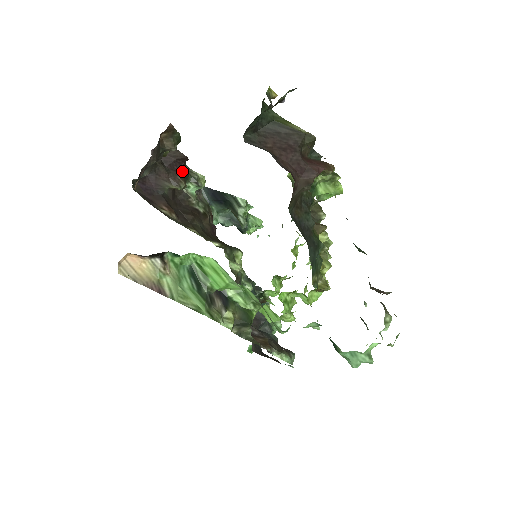
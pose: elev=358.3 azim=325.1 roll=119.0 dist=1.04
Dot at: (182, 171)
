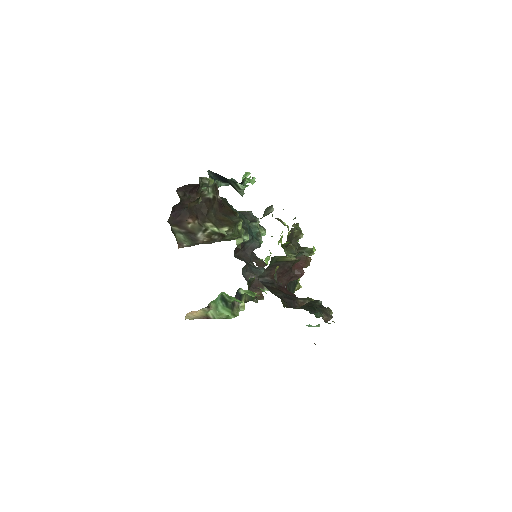
Dot at: (198, 189)
